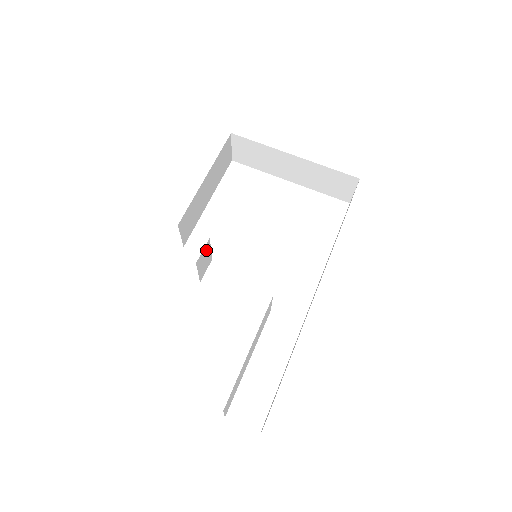
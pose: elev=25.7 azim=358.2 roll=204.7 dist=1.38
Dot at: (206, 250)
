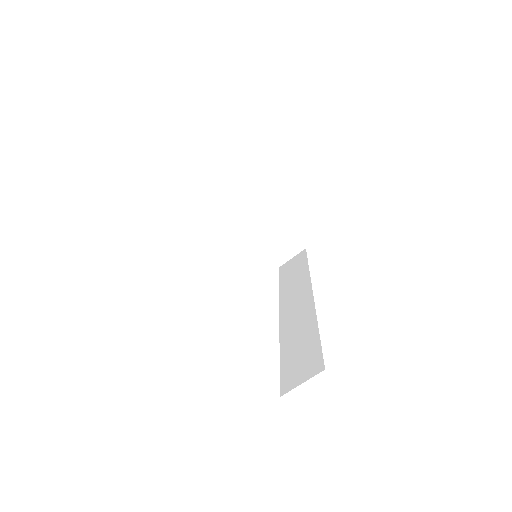
Dot at: occluded
